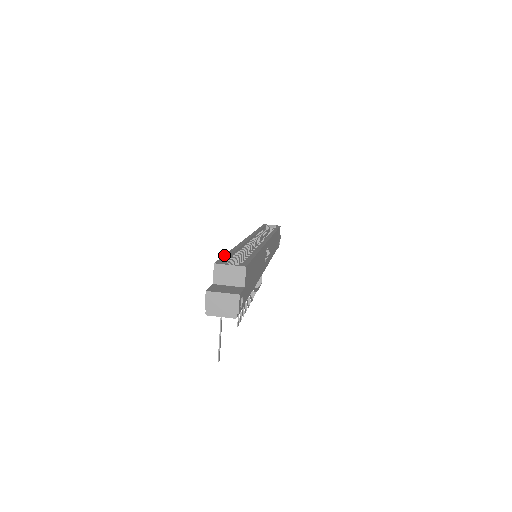
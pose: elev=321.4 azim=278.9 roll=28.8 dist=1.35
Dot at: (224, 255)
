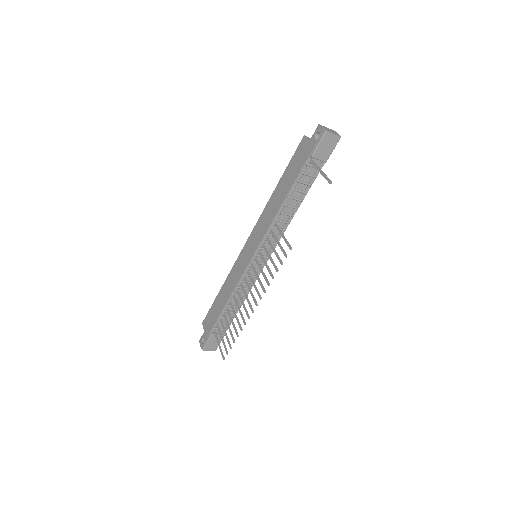
Dot at: (289, 162)
